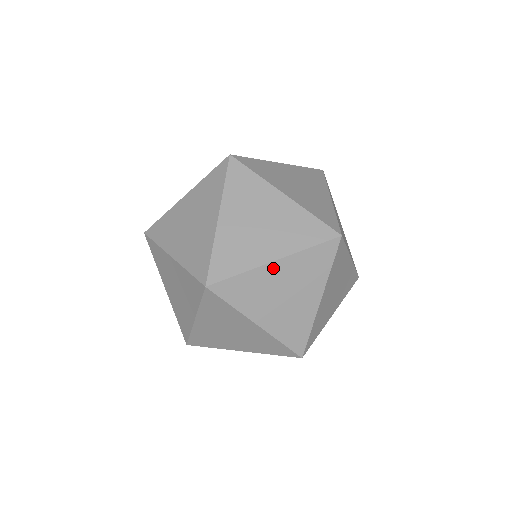
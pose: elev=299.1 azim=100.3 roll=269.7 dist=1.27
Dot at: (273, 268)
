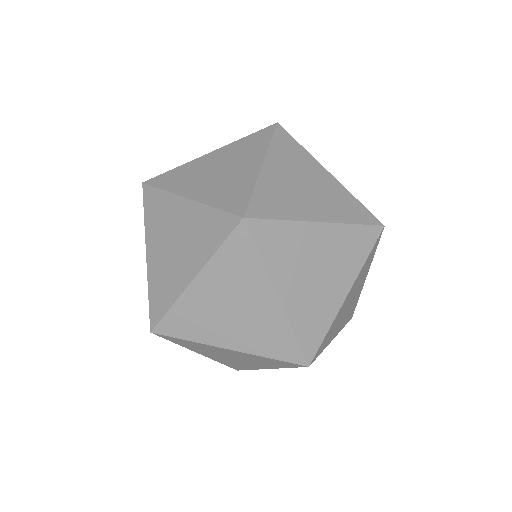
Dot at: (224, 350)
